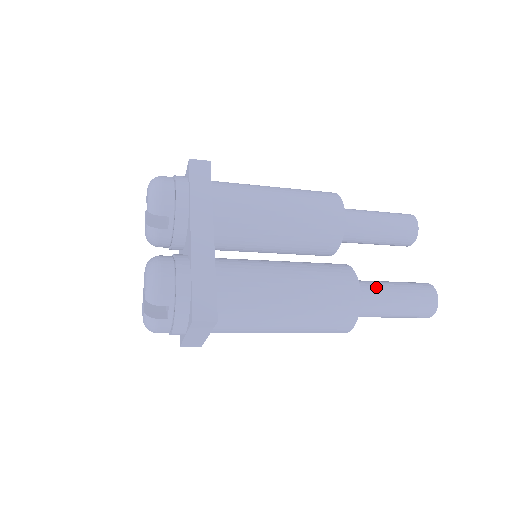
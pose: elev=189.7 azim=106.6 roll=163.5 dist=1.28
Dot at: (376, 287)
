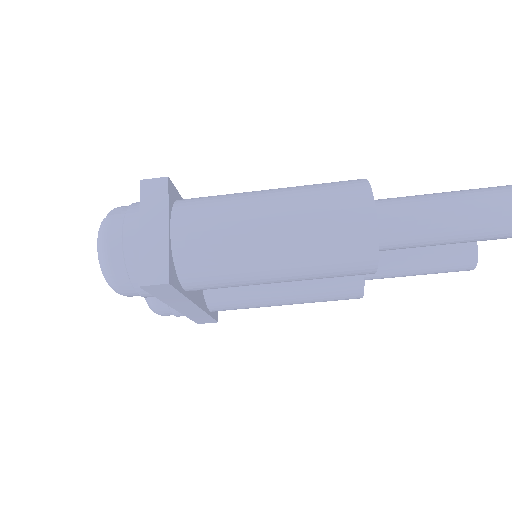
Dot at: occluded
